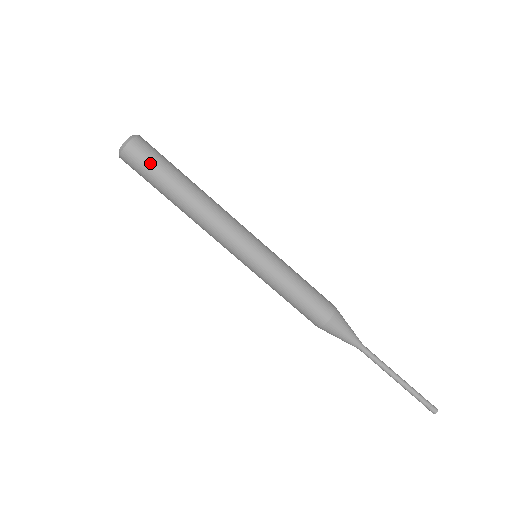
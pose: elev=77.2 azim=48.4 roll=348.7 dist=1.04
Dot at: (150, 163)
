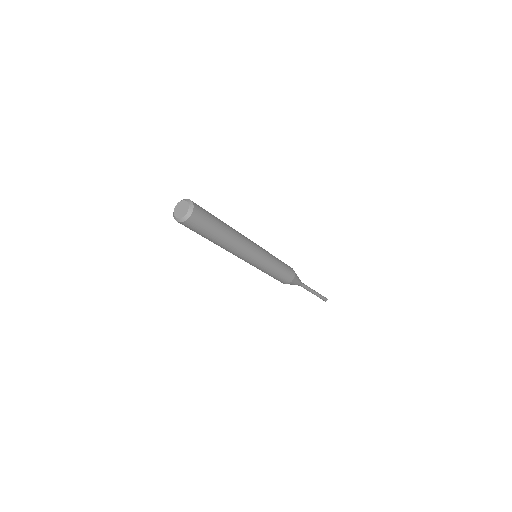
Dot at: (207, 221)
